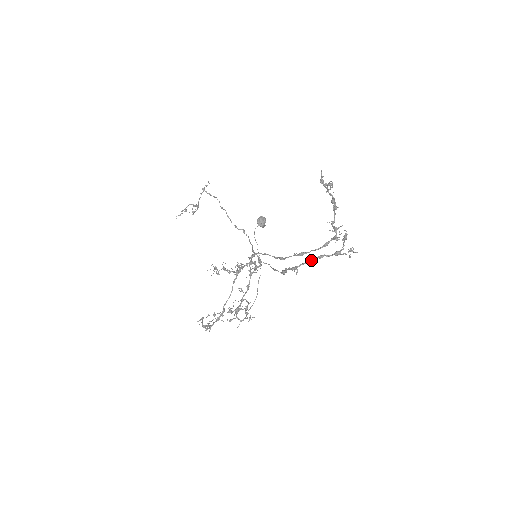
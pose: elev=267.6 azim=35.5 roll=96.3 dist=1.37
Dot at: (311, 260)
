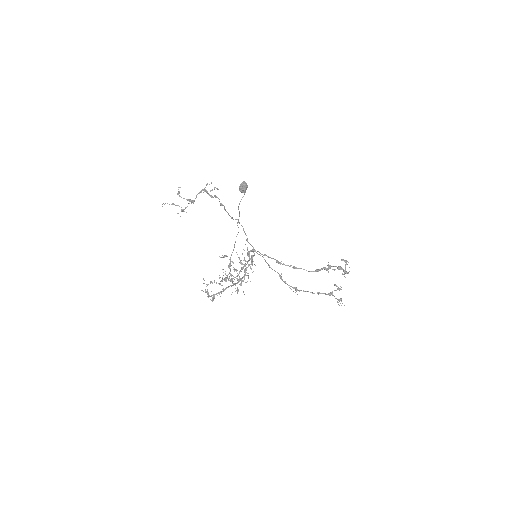
Dot at: (311, 292)
